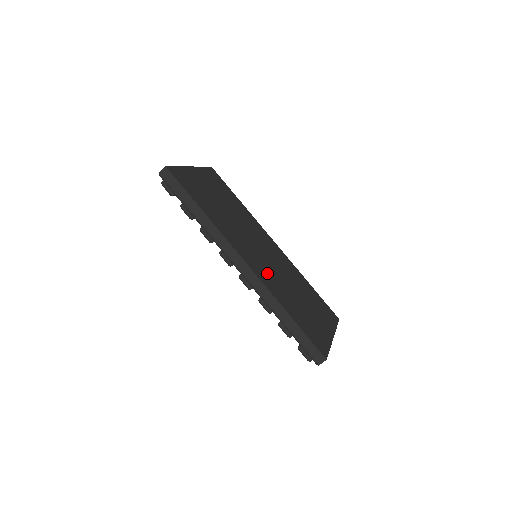
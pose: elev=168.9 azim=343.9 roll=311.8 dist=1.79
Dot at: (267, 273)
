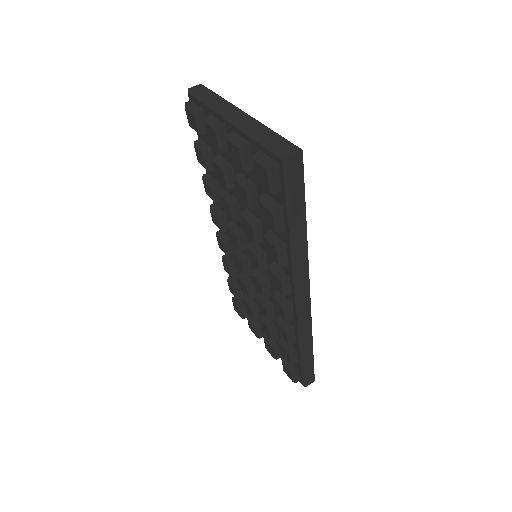
Dot at: occluded
